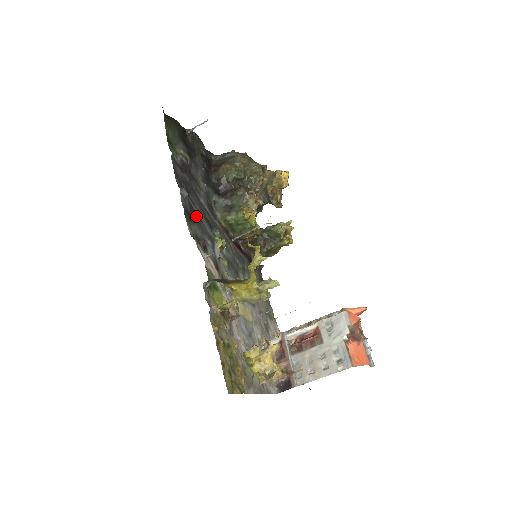
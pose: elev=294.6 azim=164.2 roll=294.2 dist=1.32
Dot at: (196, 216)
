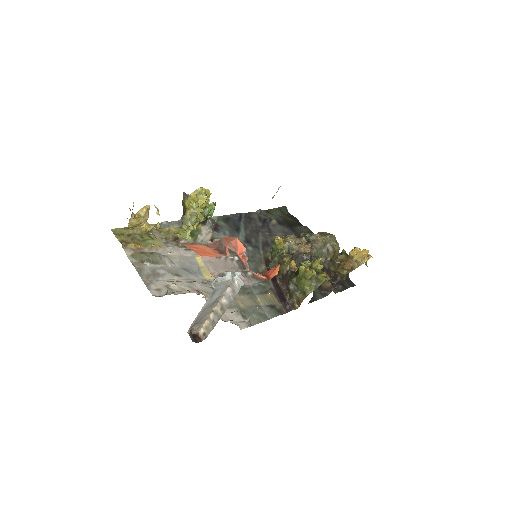
Dot at: (237, 228)
